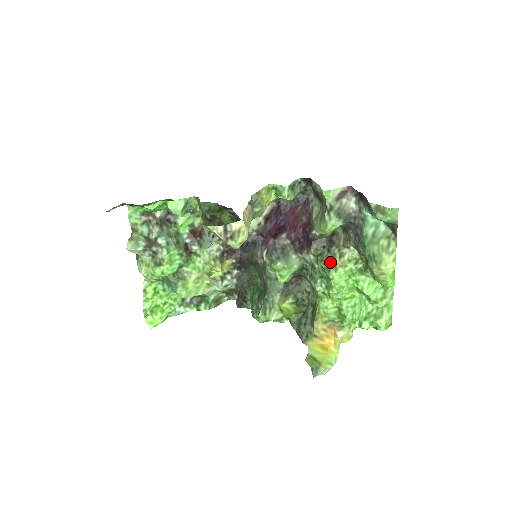
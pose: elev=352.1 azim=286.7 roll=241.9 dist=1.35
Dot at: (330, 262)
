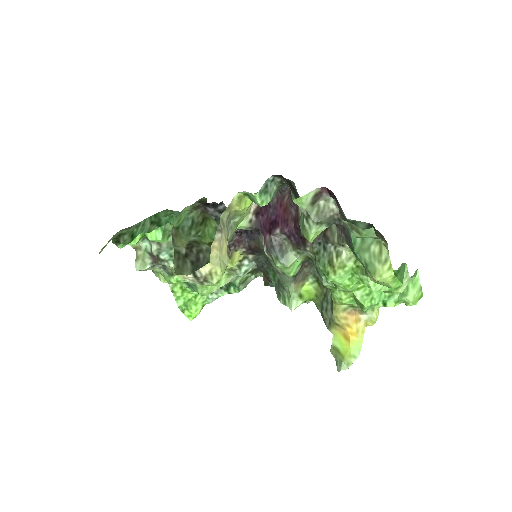
Dot at: (327, 263)
